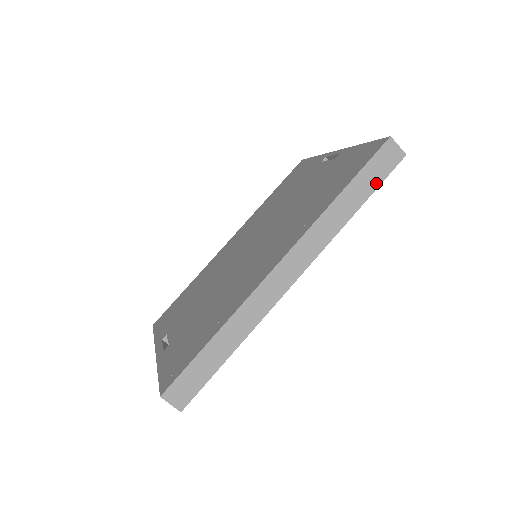
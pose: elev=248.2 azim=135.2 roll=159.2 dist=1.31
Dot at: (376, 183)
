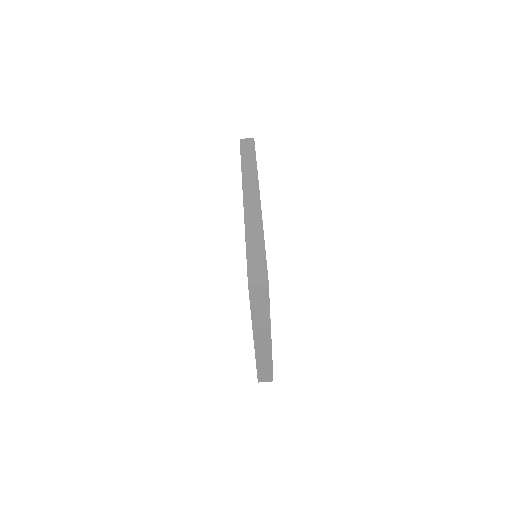
Dot at: (253, 152)
